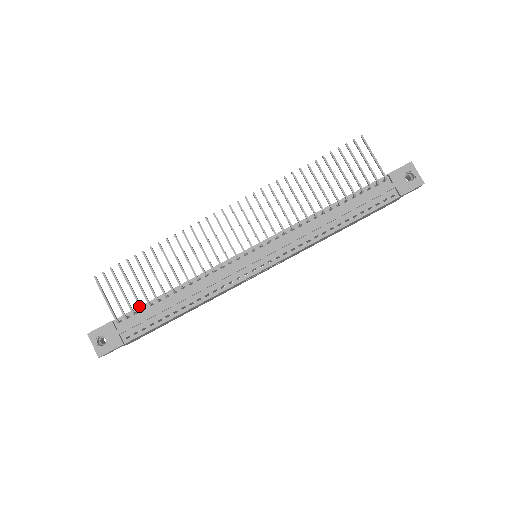
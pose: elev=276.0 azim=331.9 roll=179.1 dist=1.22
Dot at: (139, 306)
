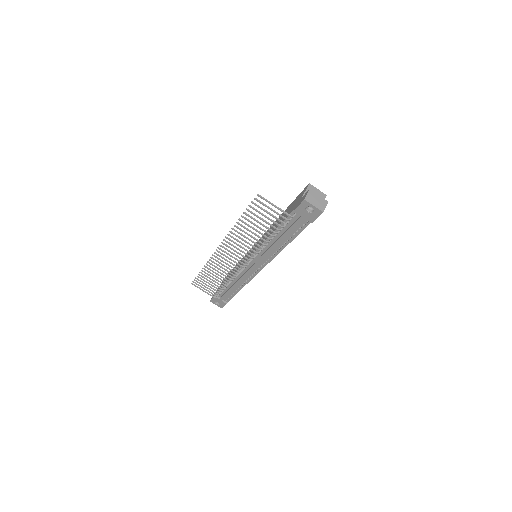
Dot at: occluded
